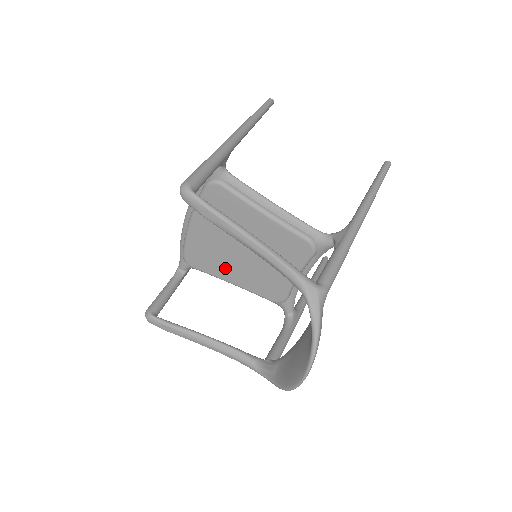
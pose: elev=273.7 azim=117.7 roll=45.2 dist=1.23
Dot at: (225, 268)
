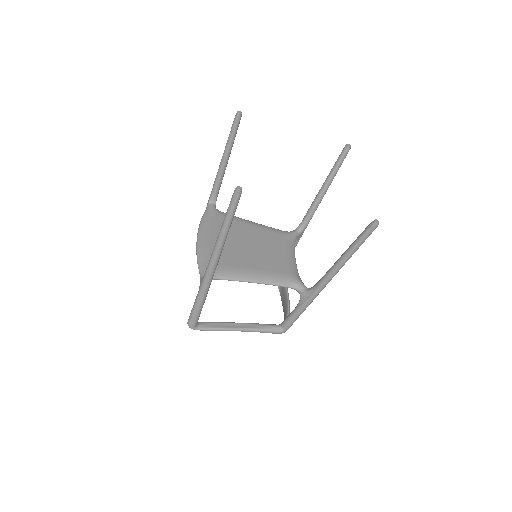
Dot at: occluded
